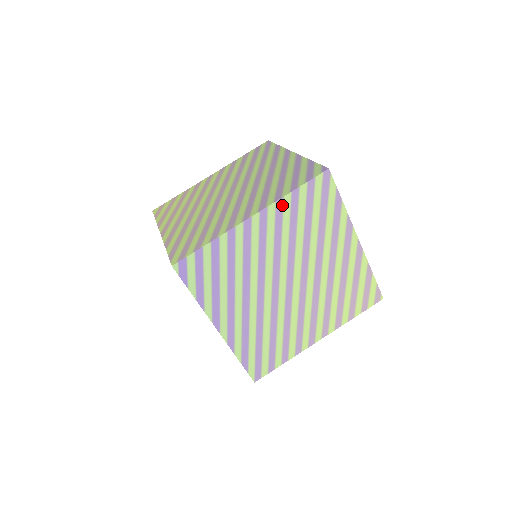
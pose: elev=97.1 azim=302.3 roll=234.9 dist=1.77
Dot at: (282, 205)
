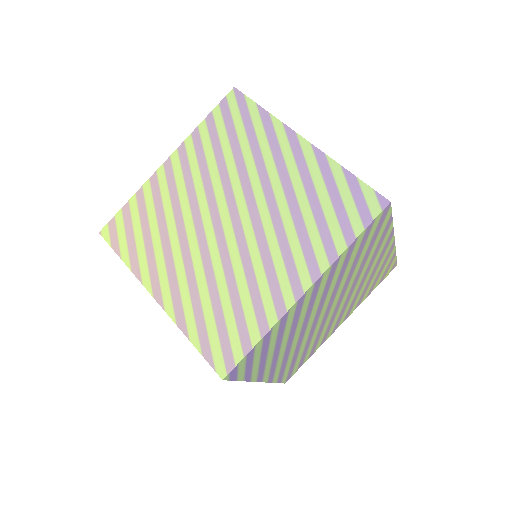
Dot at: (337, 262)
